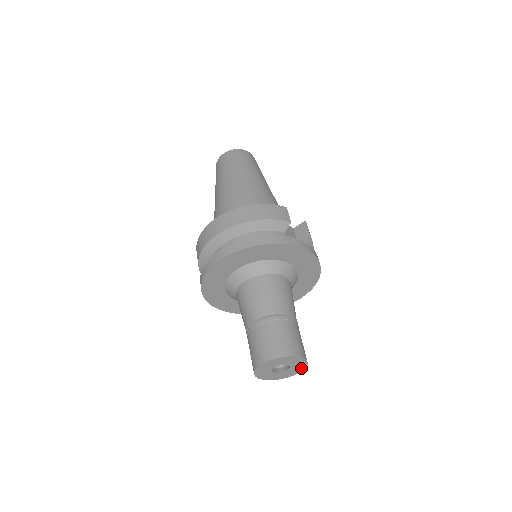
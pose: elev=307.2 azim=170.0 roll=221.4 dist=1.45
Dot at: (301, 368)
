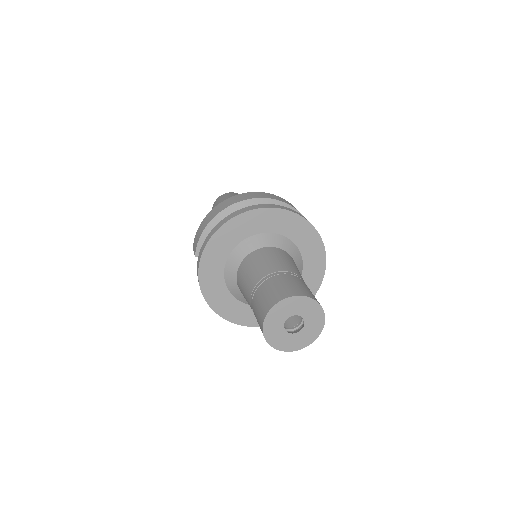
Dot at: (308, 340)
